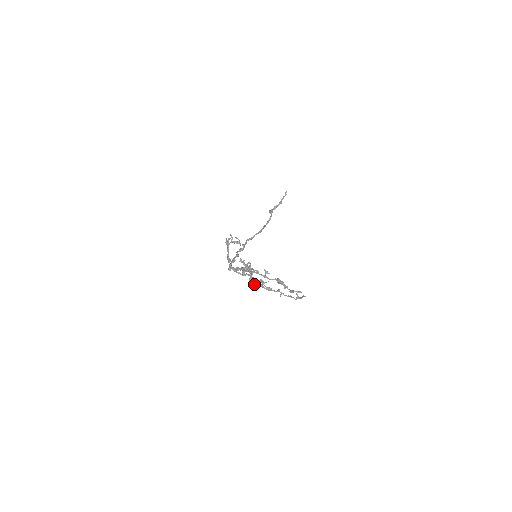
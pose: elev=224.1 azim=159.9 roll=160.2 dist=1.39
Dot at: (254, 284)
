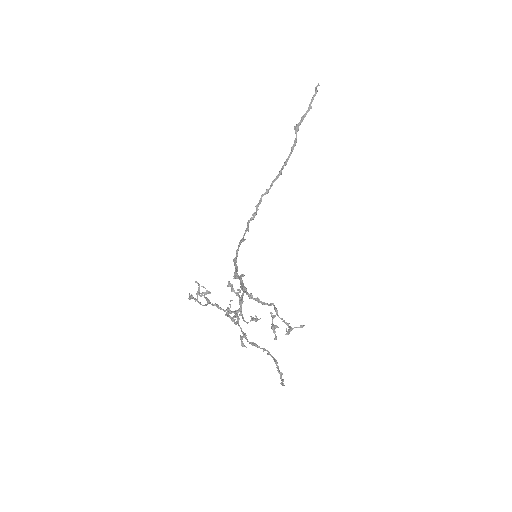
Dot at: (245, 321)
